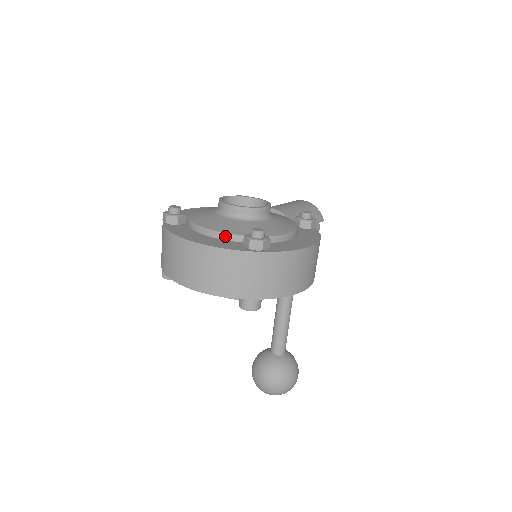
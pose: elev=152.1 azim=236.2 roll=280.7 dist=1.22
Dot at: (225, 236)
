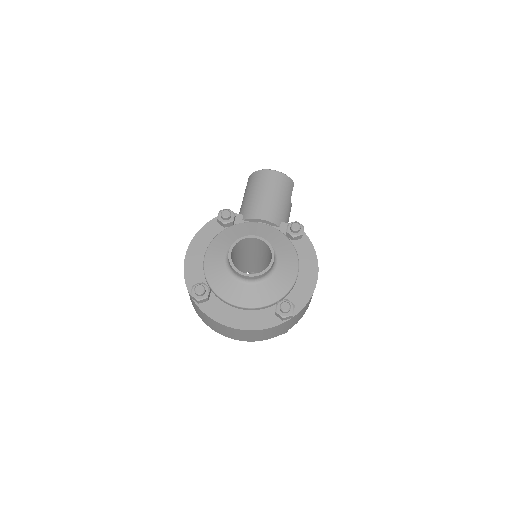
Dot at: (257, 309)
